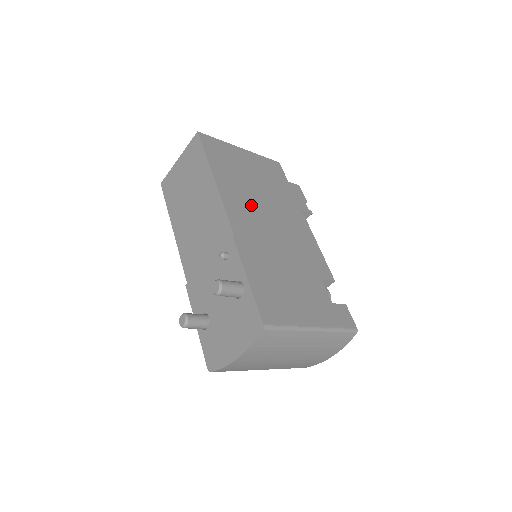
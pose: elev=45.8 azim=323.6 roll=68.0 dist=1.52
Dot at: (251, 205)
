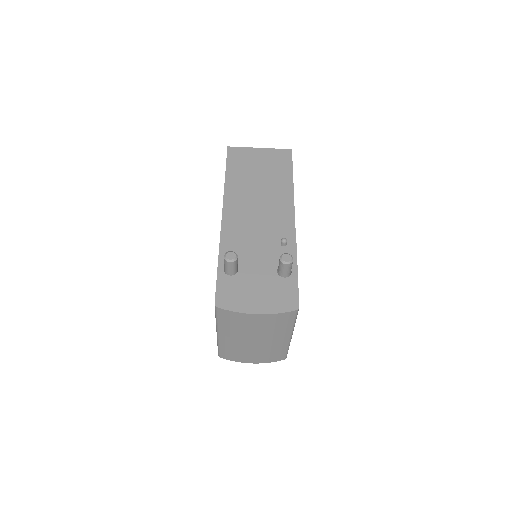
Dot at: occluded
